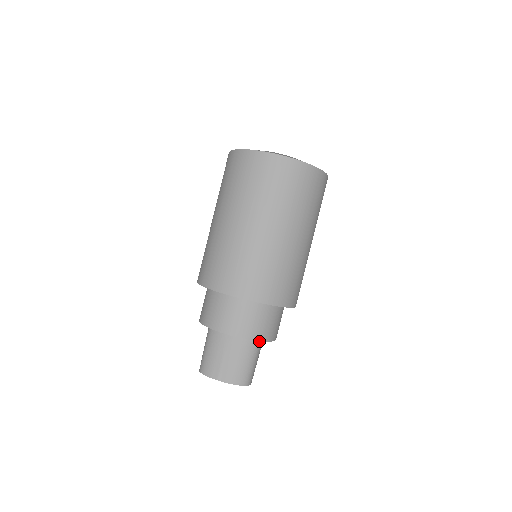
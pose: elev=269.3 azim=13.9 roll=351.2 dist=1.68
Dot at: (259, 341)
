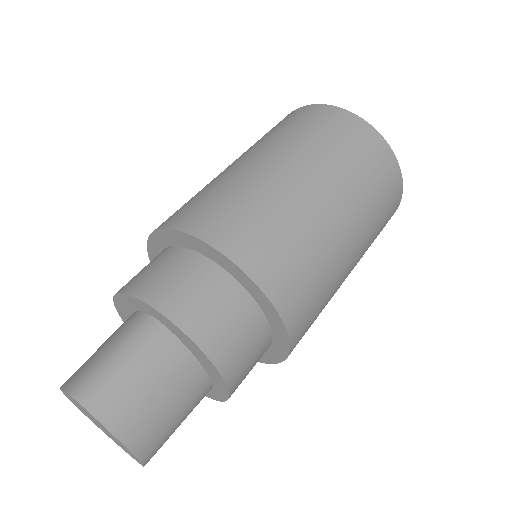
Dot at: (149, 321)
